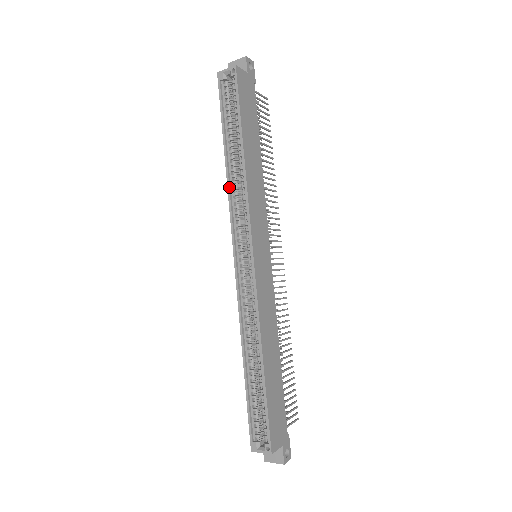
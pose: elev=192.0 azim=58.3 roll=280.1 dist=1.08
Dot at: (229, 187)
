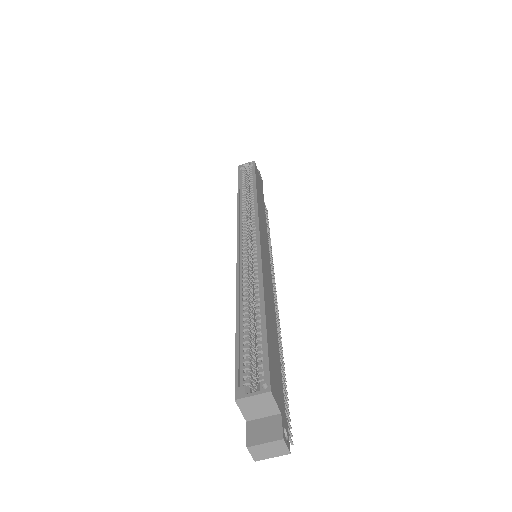
Dot at: (239, 206)
